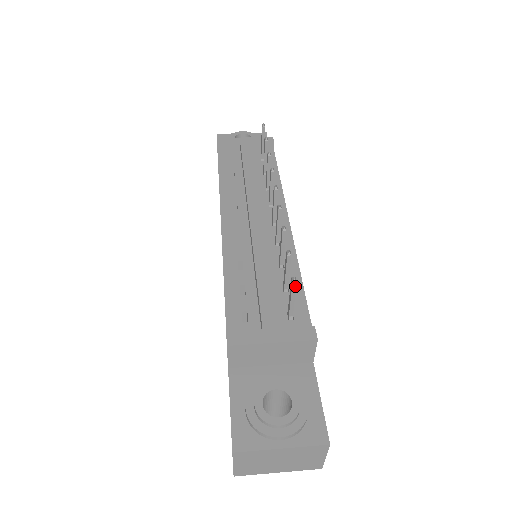
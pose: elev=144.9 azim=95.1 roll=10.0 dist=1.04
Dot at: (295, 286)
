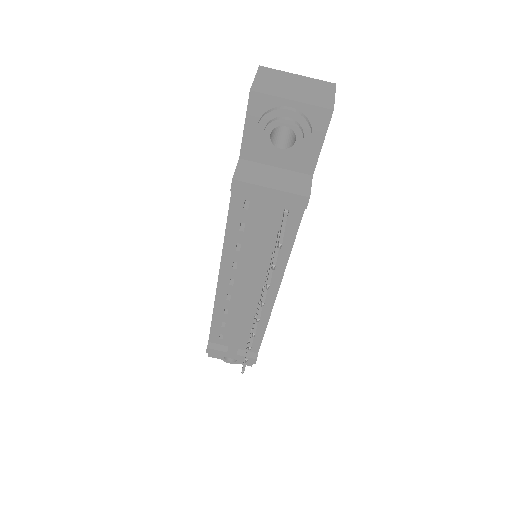
Dot at: (244, 370)
